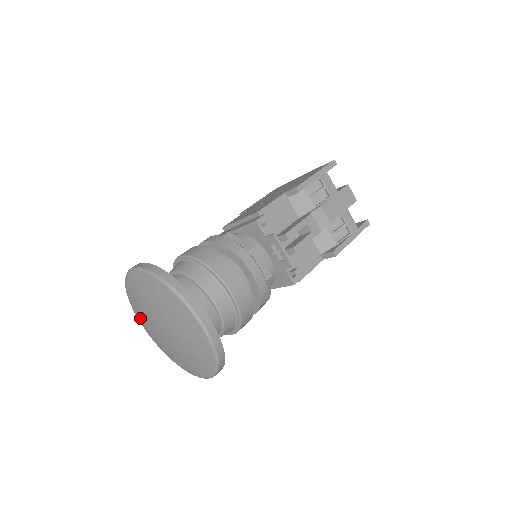
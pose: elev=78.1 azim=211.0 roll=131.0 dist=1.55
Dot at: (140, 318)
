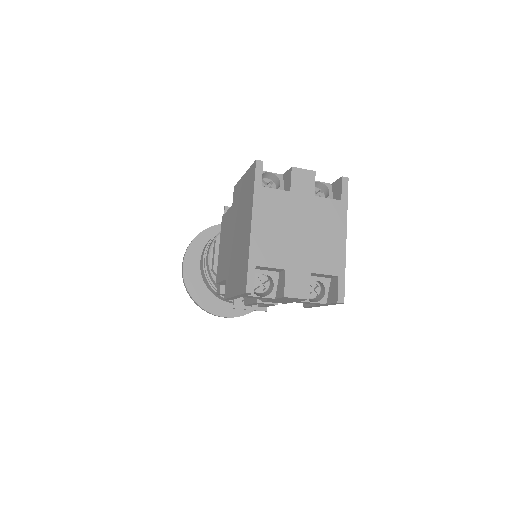
Dot at: occluded
